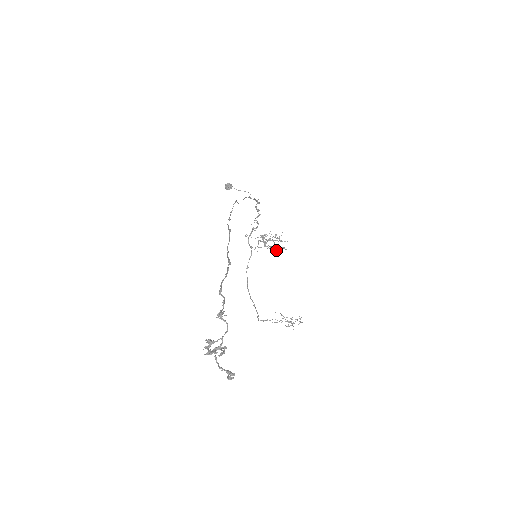
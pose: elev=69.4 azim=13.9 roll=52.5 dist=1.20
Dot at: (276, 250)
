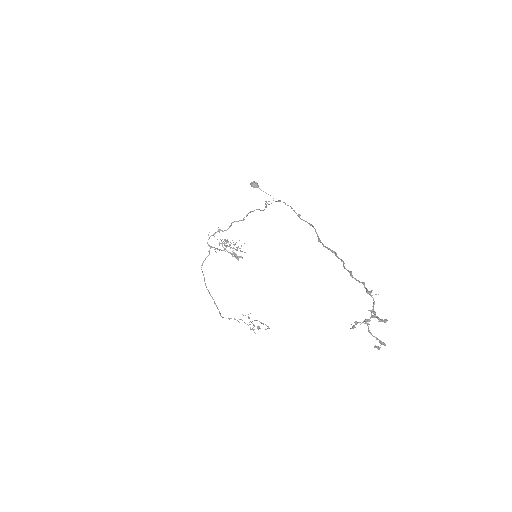
Dot at: occluded
